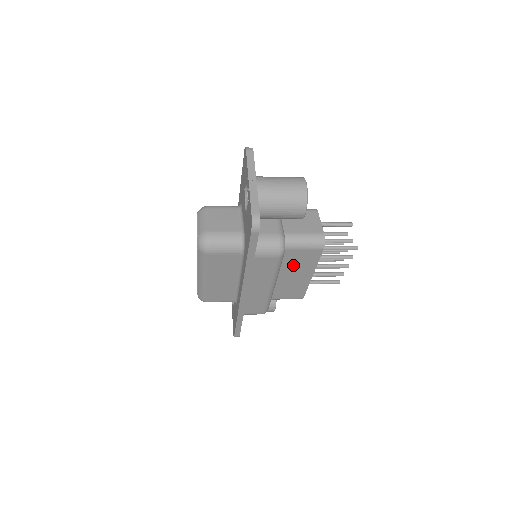
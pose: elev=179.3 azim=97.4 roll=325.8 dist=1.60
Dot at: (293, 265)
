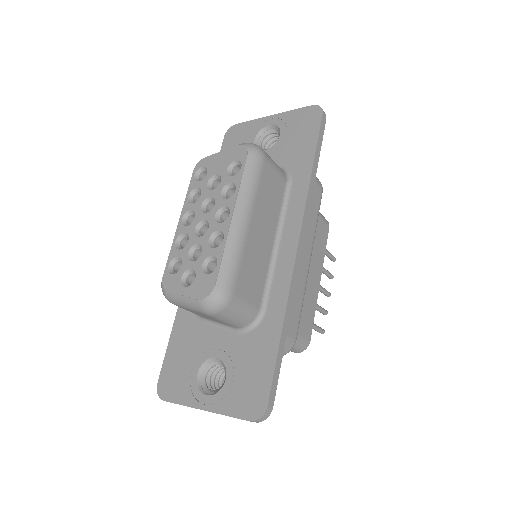
Dot at: occluded
